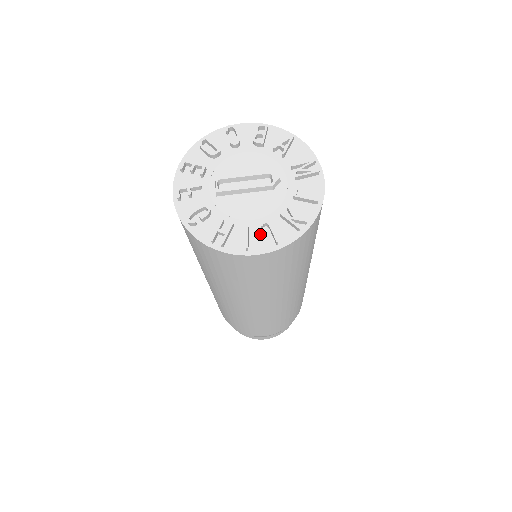
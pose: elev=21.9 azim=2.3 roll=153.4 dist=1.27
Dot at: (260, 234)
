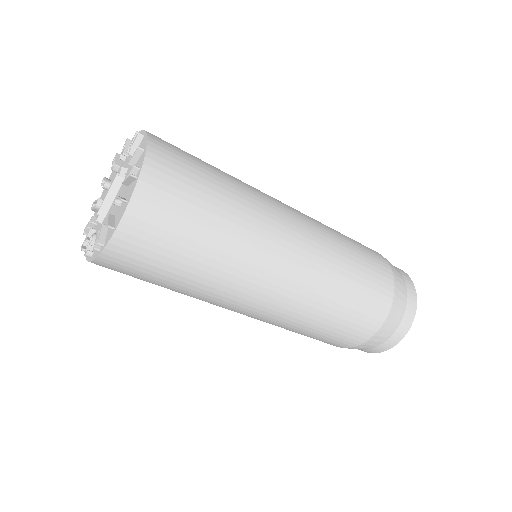
Dot at: (119, 210)
